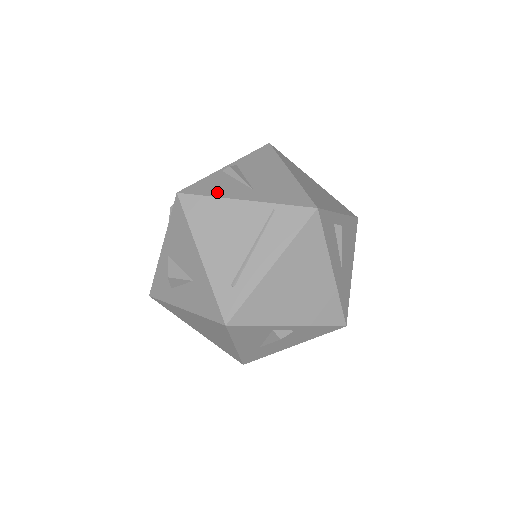
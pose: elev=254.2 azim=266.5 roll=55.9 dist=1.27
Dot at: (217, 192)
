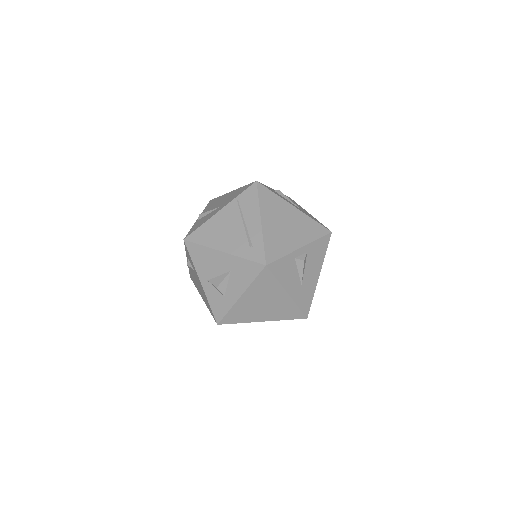
Dot at: (203, 222)
